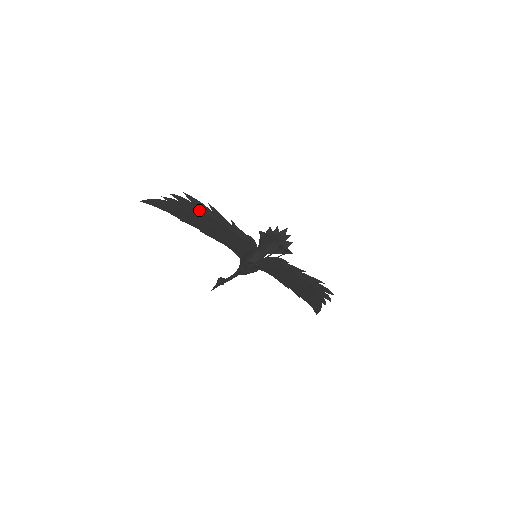
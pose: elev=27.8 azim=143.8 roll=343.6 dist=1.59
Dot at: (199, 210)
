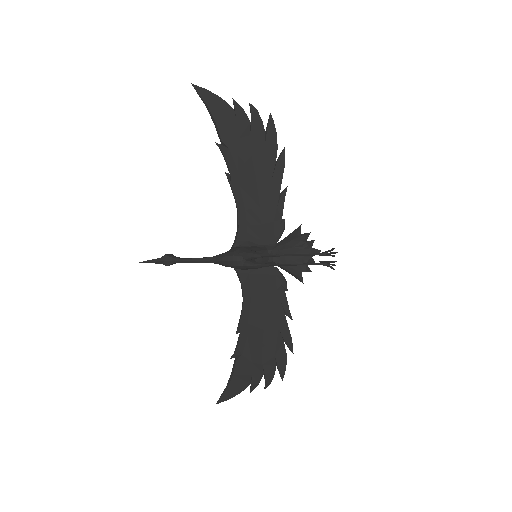
Dot at: (264, 145)
